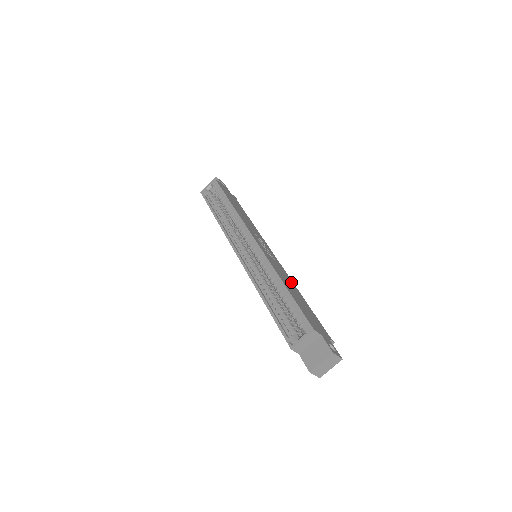
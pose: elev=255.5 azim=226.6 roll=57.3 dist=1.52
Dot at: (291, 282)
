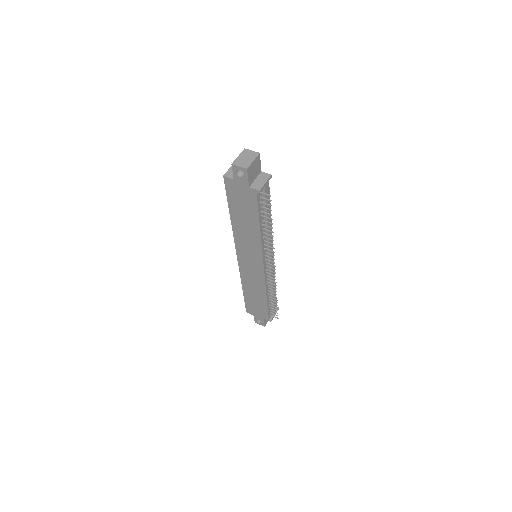
Dot at: occluded
